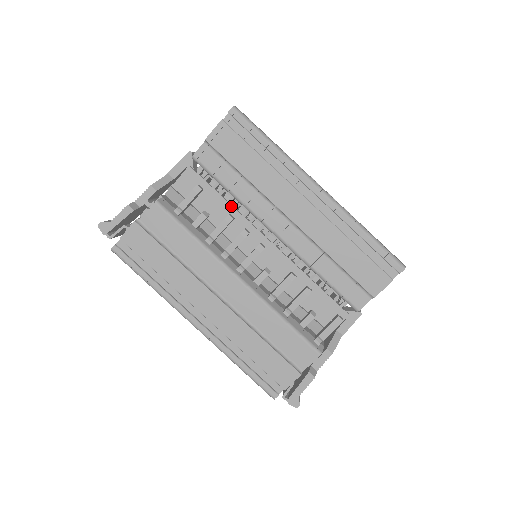
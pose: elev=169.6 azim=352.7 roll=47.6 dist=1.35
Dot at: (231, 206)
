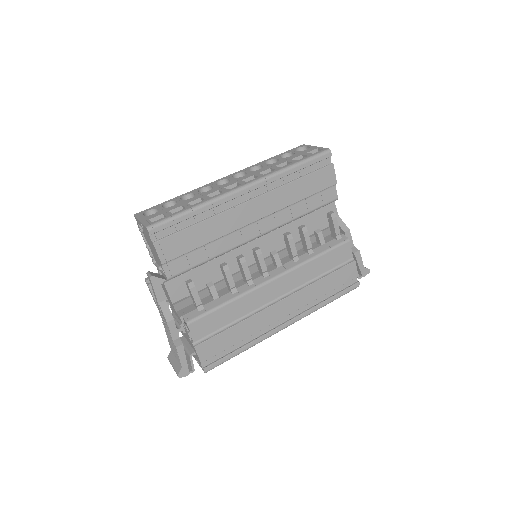
Dot at: (212, 261)
